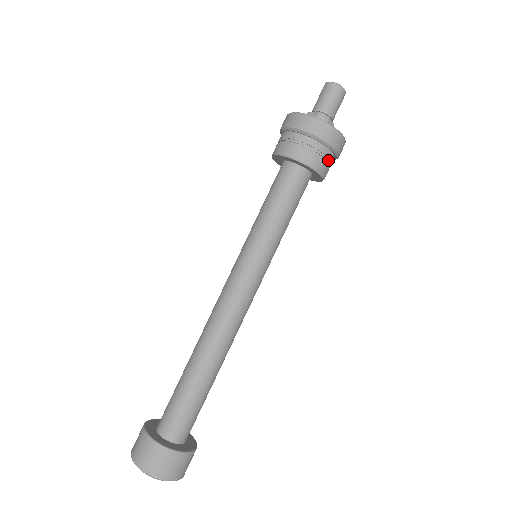
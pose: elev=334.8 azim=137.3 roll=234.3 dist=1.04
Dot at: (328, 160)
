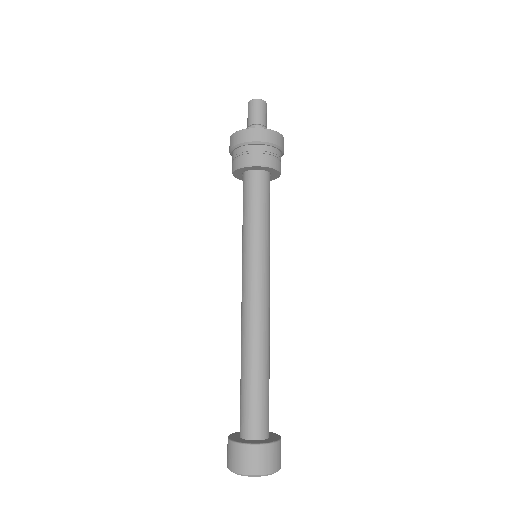
Dot at: (279, 158)
